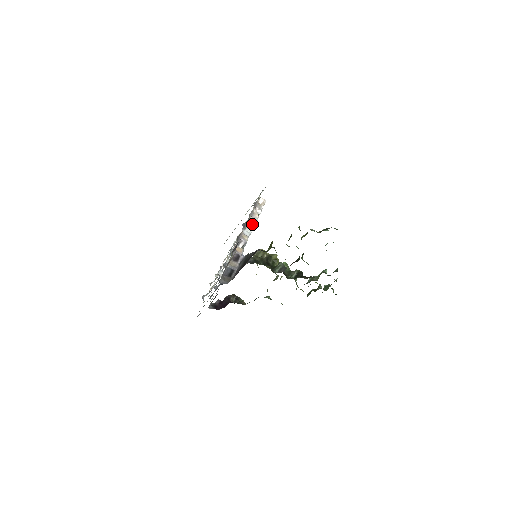
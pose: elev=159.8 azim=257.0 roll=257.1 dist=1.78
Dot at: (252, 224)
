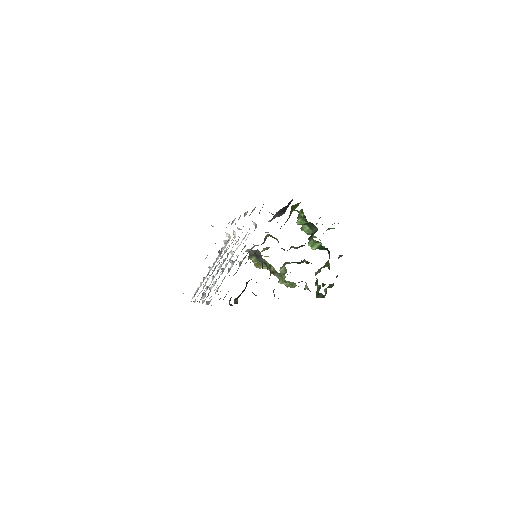
Dot at: occluded
